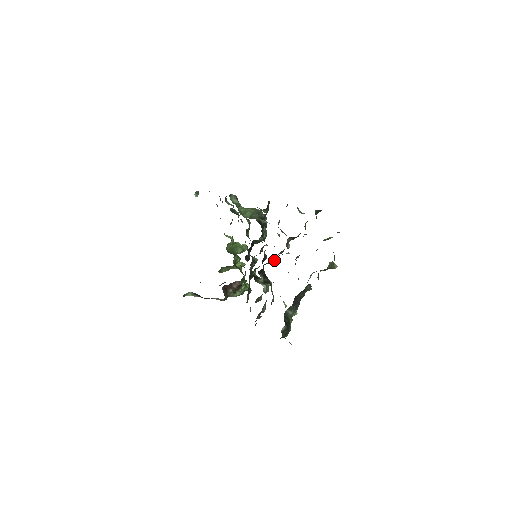
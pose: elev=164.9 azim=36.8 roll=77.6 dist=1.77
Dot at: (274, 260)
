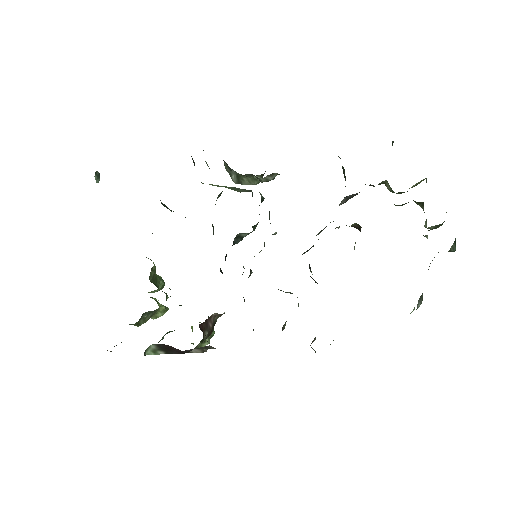
Dot at: occluded
